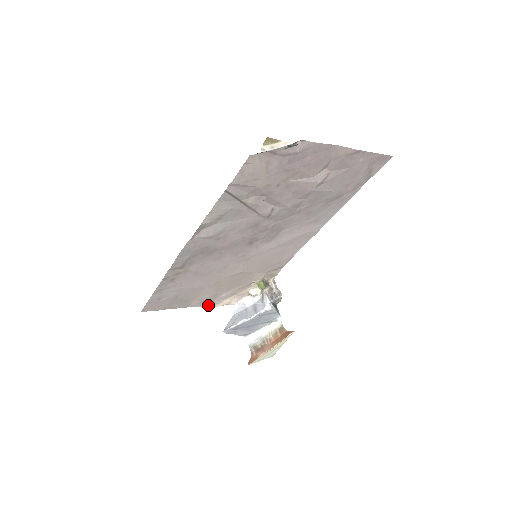
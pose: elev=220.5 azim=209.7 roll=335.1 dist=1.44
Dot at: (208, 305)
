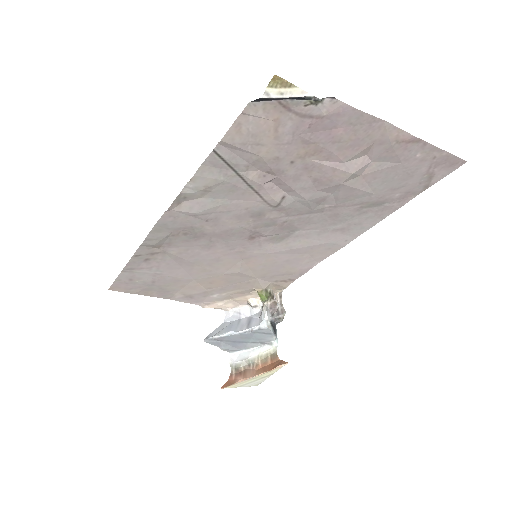
Dot at: (195, 303)
